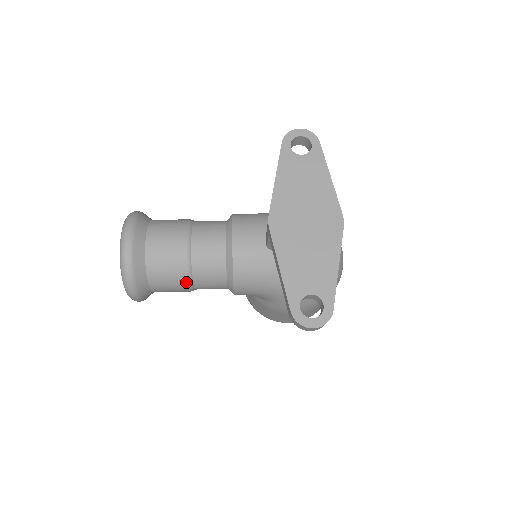
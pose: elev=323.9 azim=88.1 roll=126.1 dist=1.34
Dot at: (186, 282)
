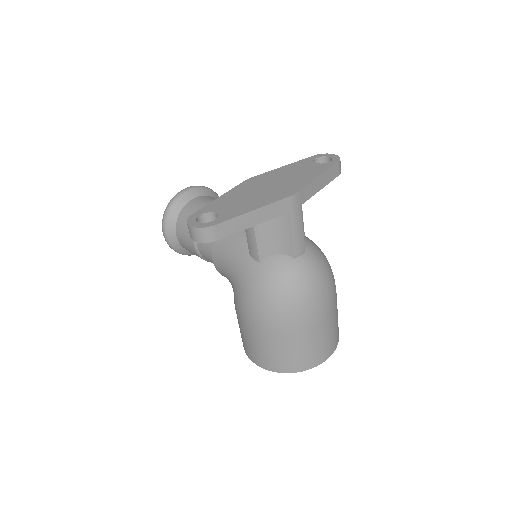
Dot at: occluded
